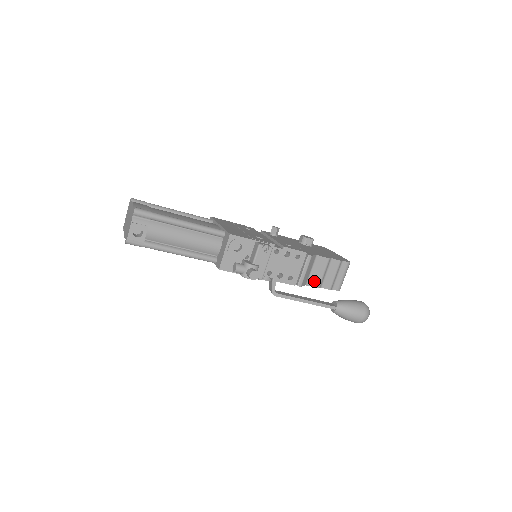
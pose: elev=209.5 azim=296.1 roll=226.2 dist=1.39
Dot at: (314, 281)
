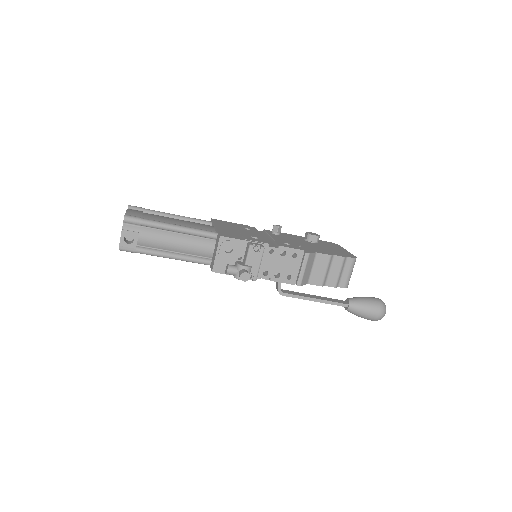
Dot at: (316, 279)
